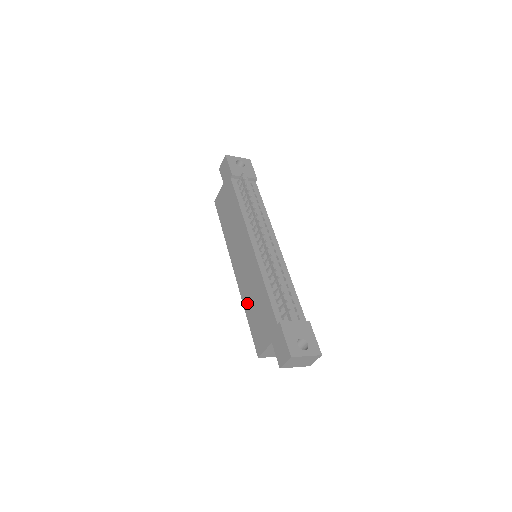
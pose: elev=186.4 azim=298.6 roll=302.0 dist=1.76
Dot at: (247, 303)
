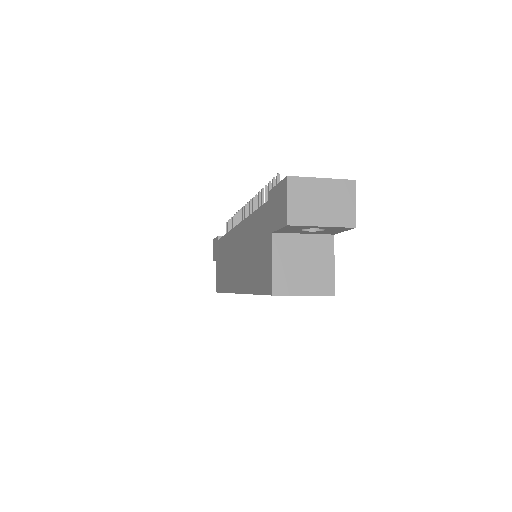
Dot at: (248, 279)
